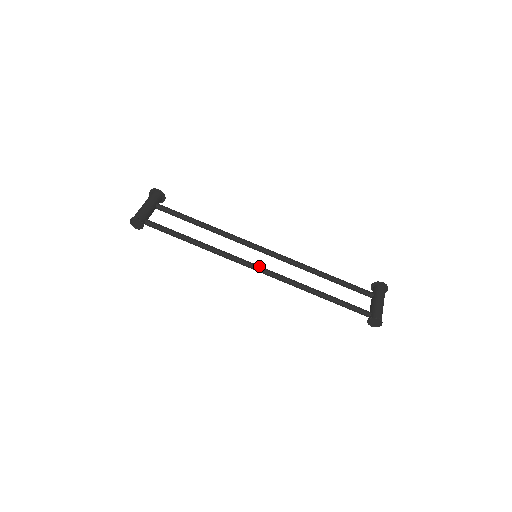
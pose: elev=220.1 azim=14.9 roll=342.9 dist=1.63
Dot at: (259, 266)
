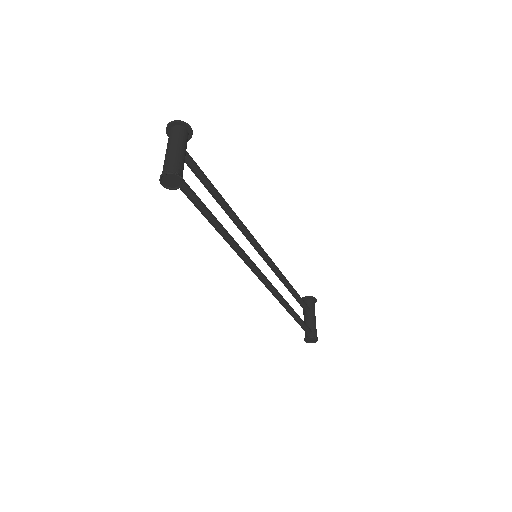
Dot at: occluded
